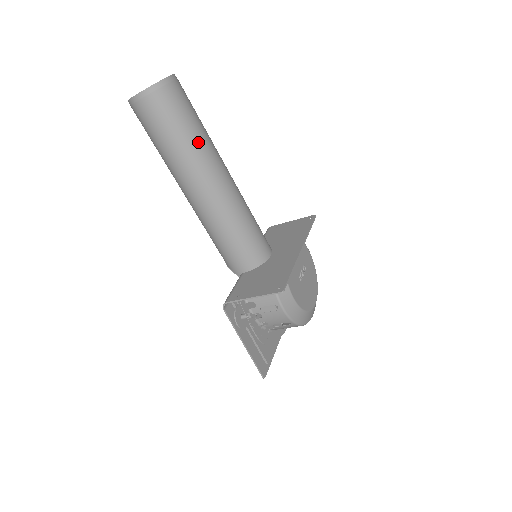
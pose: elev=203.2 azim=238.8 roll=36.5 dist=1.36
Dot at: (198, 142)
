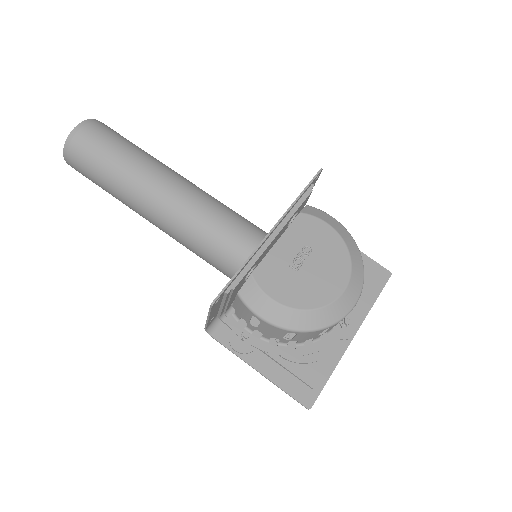
Dot at: (122, 170)
